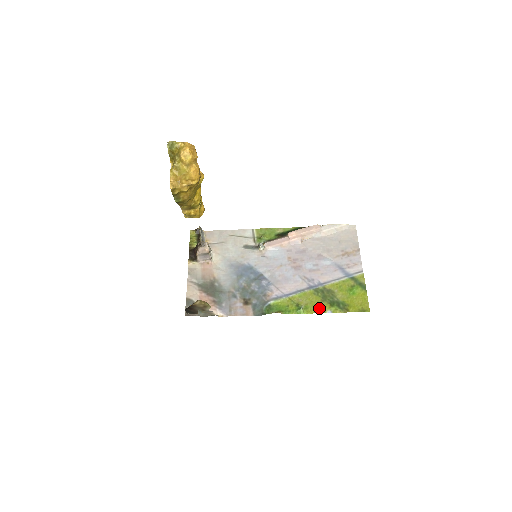
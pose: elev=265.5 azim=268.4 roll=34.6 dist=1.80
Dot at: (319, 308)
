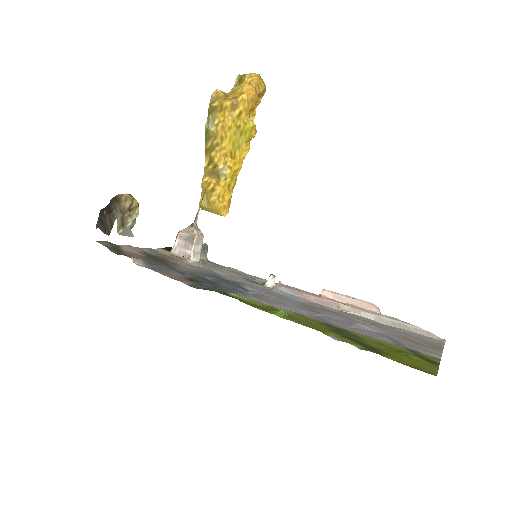
Dot at: (317, 328)
